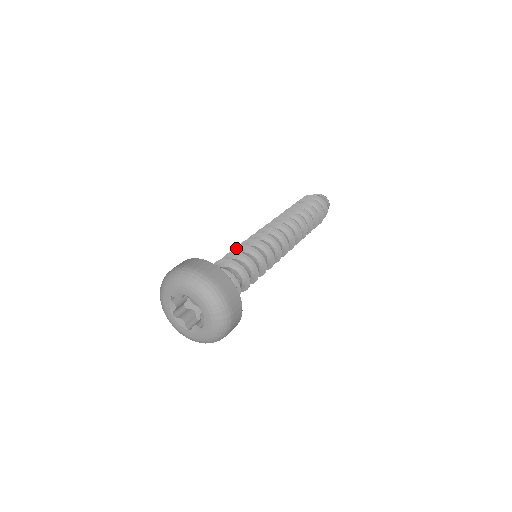
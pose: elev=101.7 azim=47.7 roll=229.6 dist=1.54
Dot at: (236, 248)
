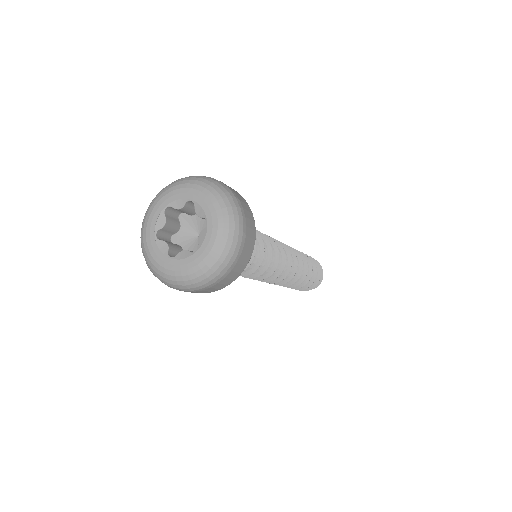
Dot at: occluded
